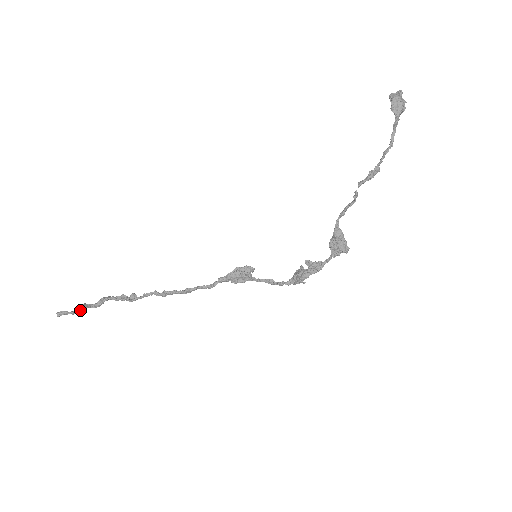
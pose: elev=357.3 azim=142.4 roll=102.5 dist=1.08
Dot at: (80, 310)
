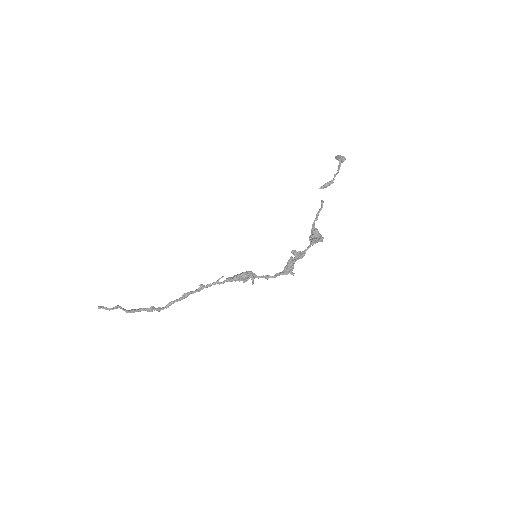
Dot at: (116, 308)
